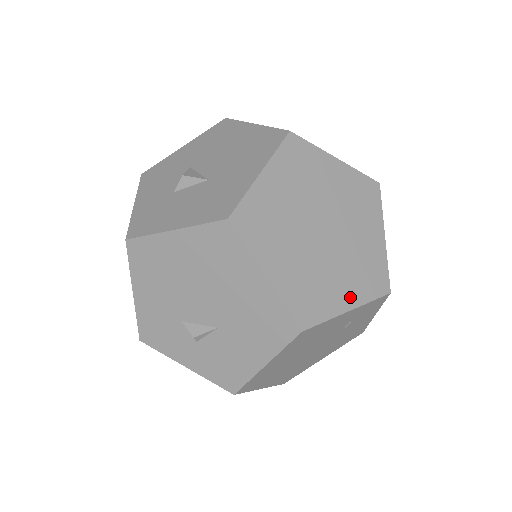
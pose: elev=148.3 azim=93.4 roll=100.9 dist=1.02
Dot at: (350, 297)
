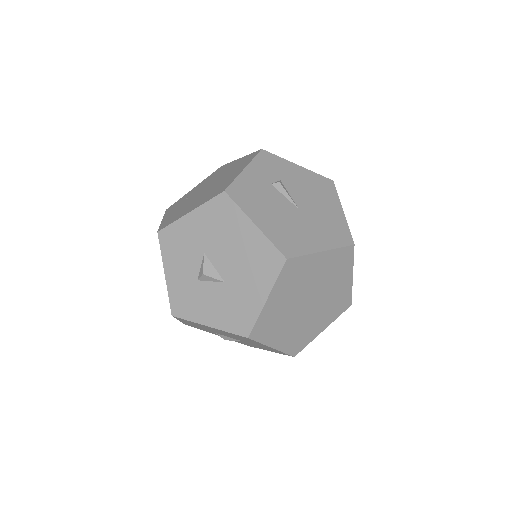
Dot at: (324, 324)
